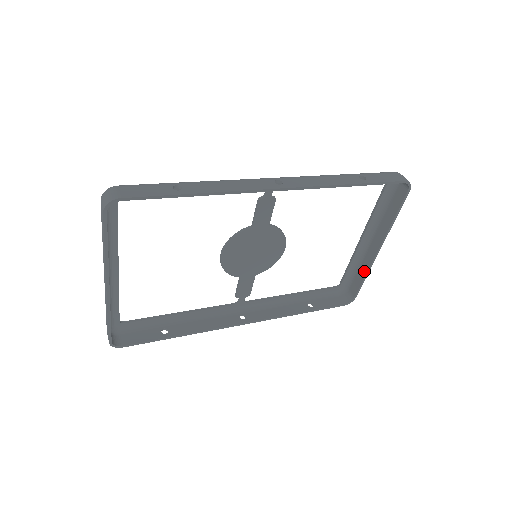
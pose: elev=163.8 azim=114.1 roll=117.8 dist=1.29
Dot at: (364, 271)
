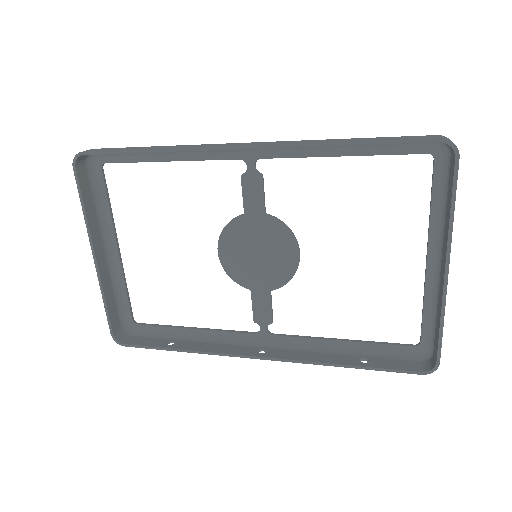
Dot at: (439, 313)
